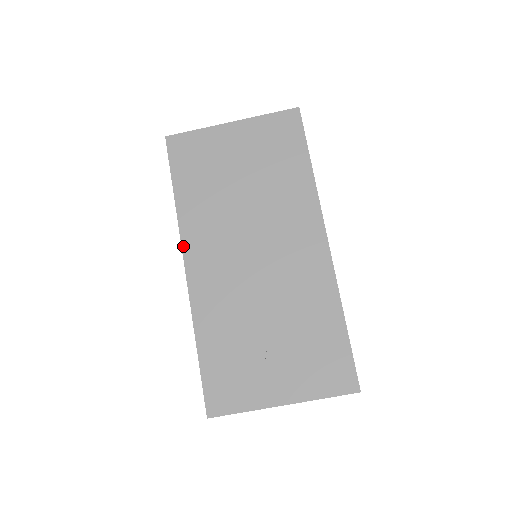
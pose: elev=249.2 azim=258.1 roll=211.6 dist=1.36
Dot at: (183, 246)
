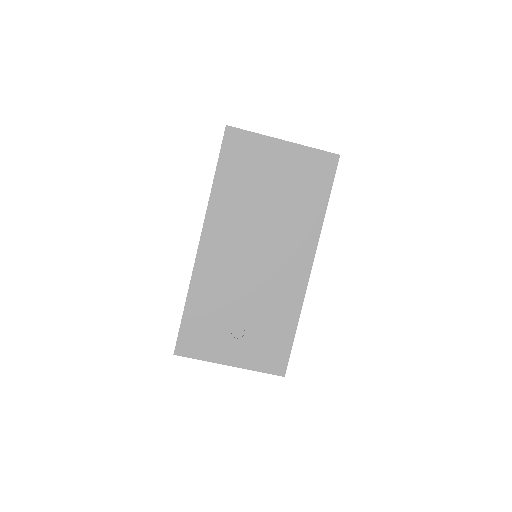
Dot at: (205, 224)
